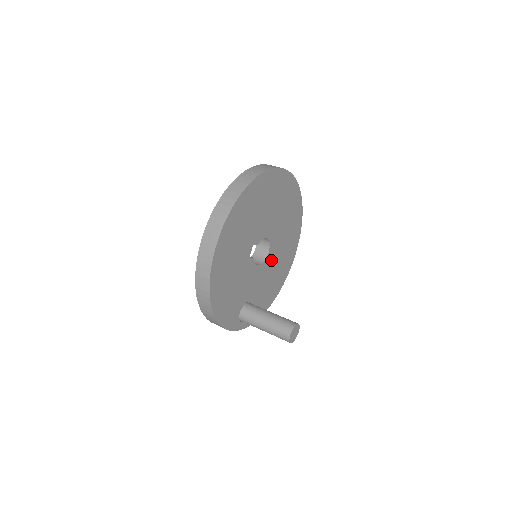
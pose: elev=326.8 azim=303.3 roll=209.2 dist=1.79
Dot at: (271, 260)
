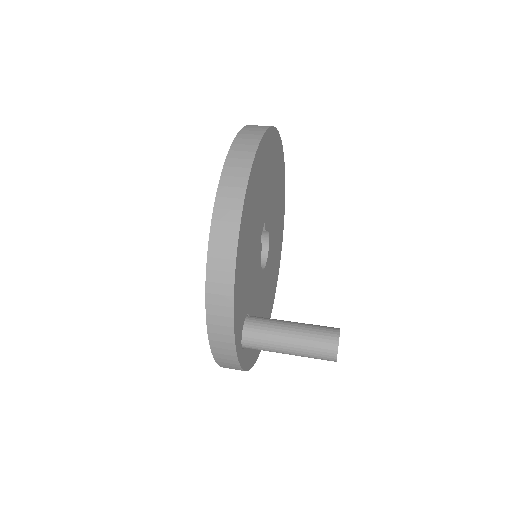
Dot at: (265, 280)
